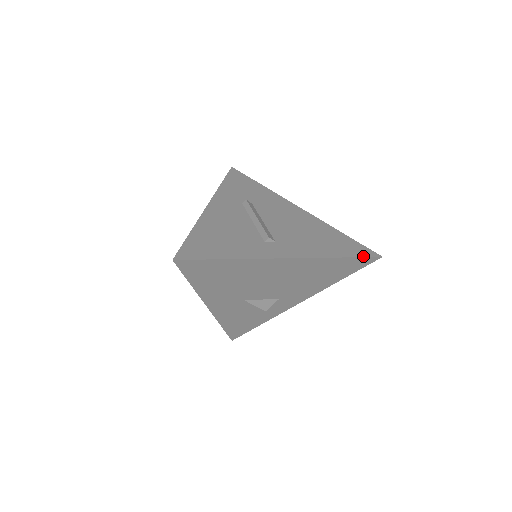
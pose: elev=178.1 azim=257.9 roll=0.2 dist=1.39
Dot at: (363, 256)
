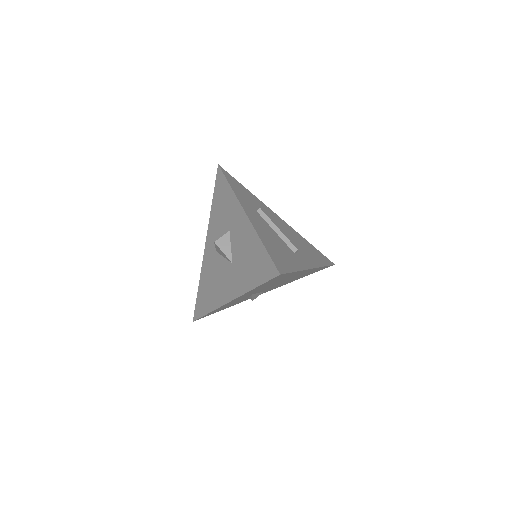
Dot at: (330, 264)
